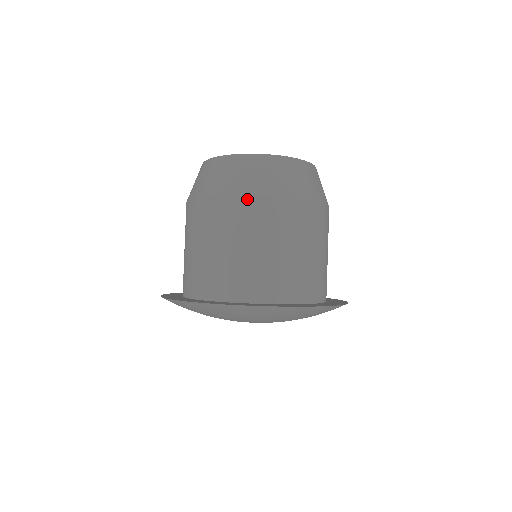
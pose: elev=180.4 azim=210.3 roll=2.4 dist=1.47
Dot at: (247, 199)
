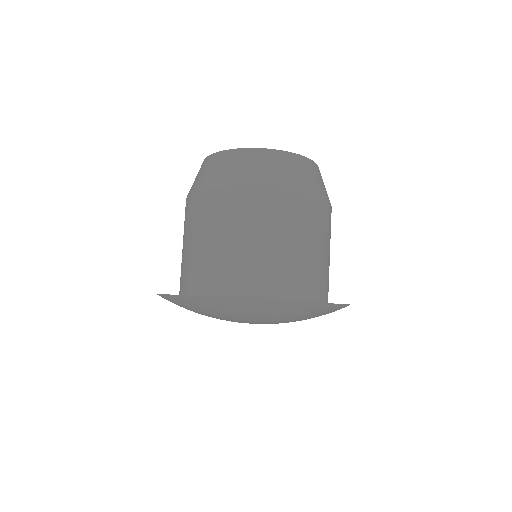
Dot at: (251, 192)
